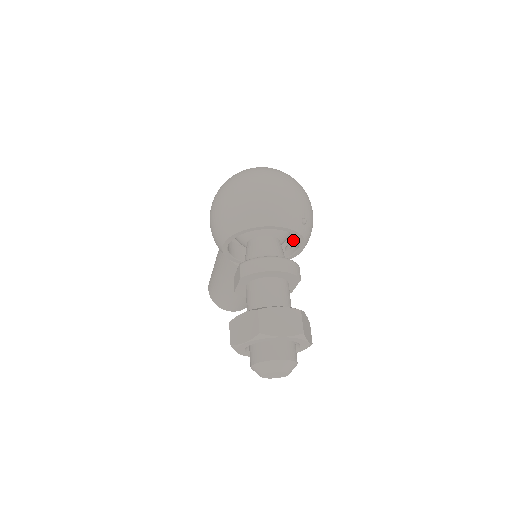
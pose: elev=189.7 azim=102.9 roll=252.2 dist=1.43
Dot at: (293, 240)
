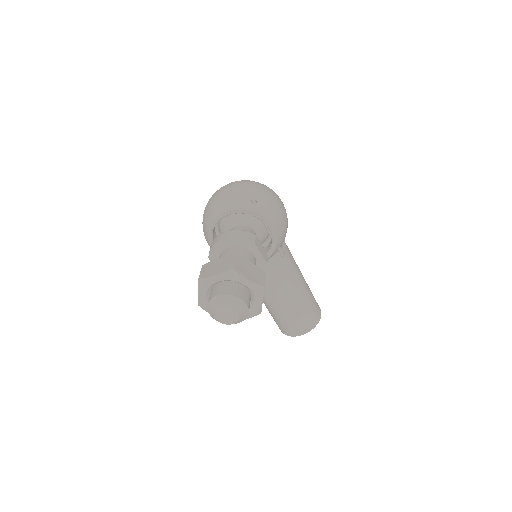
Dot at: (265, 225)
